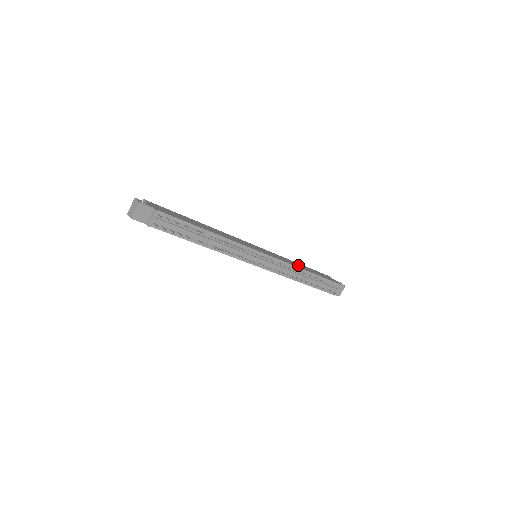
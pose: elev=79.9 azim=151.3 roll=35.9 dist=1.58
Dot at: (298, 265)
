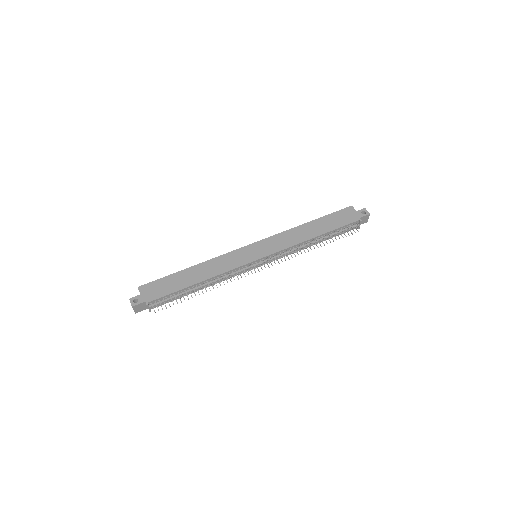
Dot at: (305, 233)
